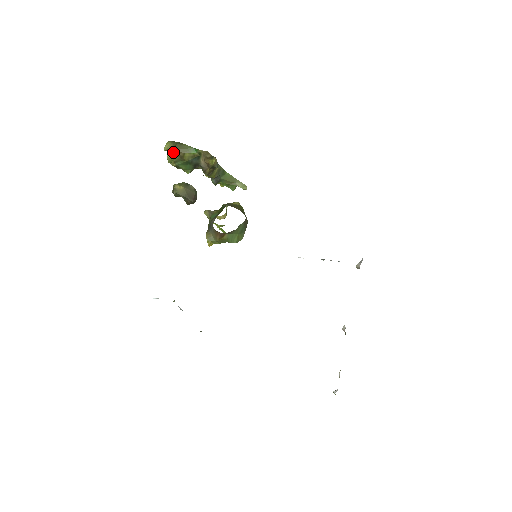
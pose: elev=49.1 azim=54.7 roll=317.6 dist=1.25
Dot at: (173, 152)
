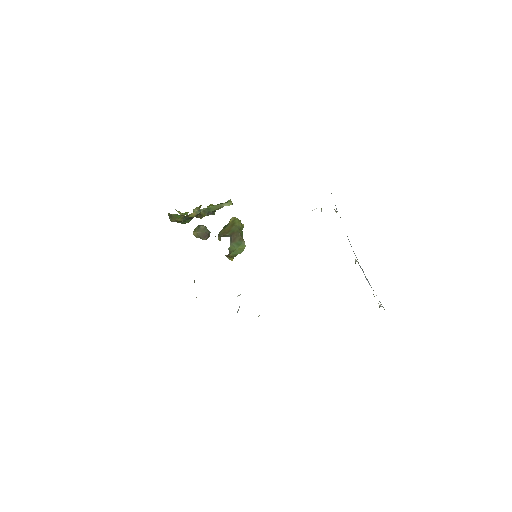
Dot at: (173, 221)
